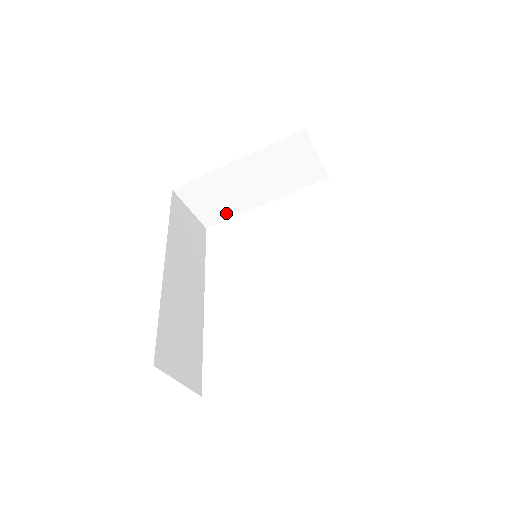
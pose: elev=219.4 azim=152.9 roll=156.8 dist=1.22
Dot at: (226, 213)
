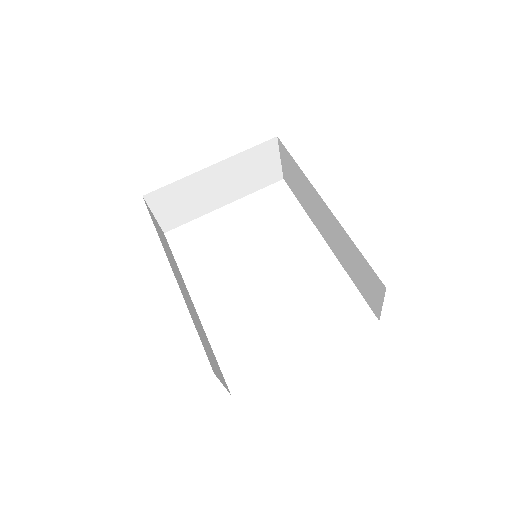
Dot at: (187, 216)
